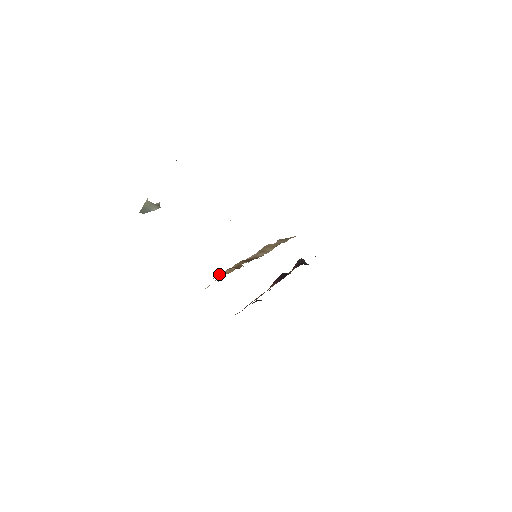
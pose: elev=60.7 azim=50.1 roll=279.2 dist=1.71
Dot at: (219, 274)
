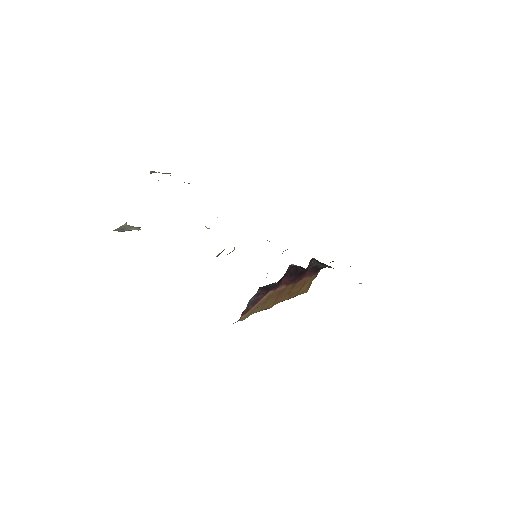
Dot at: occluded
